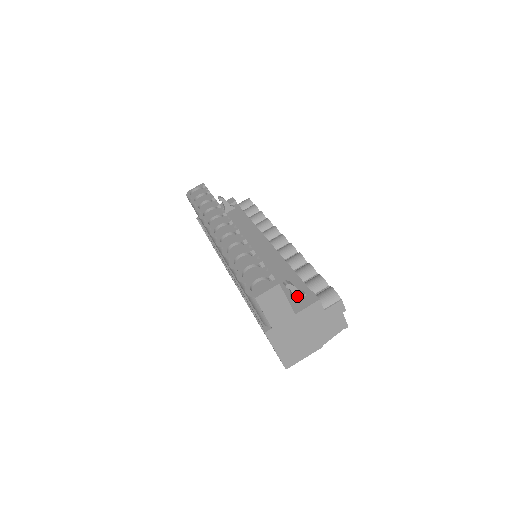
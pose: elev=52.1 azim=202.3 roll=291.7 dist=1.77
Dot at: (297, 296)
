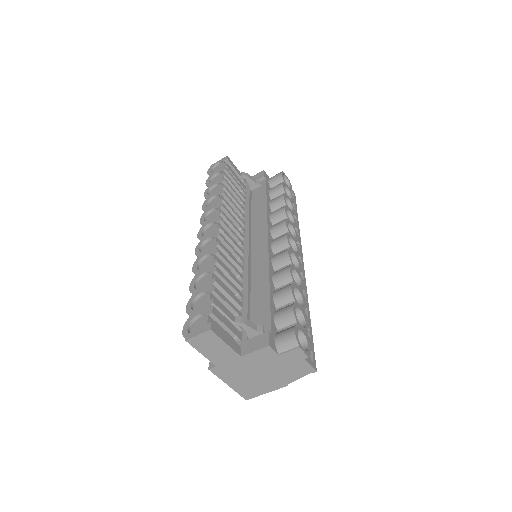
Dot at: (252, 333)
